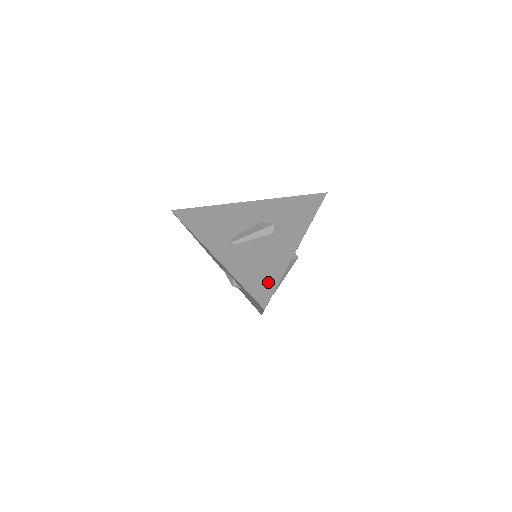
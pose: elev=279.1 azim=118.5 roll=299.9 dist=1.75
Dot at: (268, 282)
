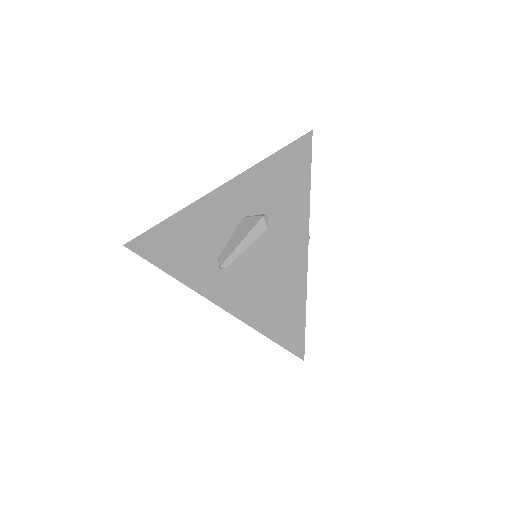
Dot at: (291, 314)
